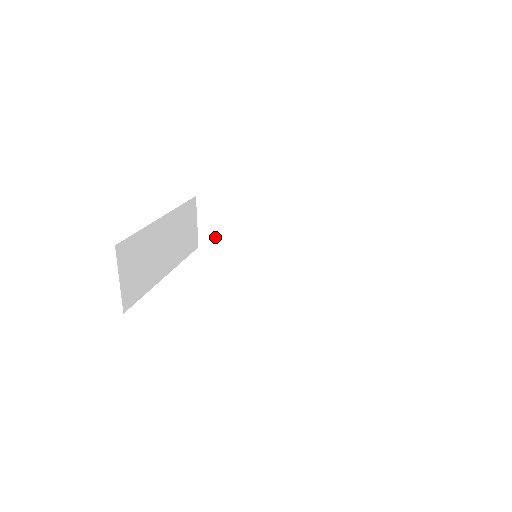
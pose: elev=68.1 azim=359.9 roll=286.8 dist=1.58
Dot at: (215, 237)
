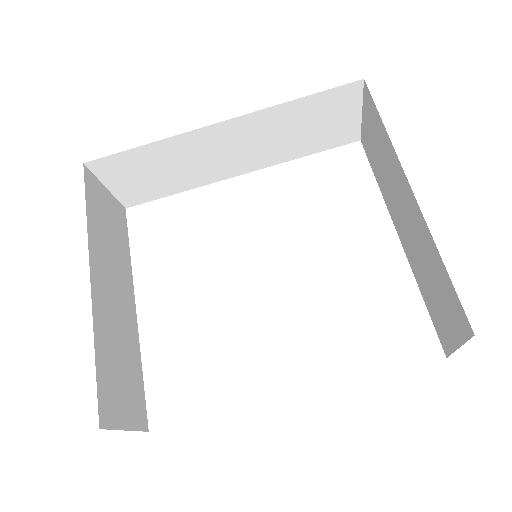
Dot at: (143, 191)
